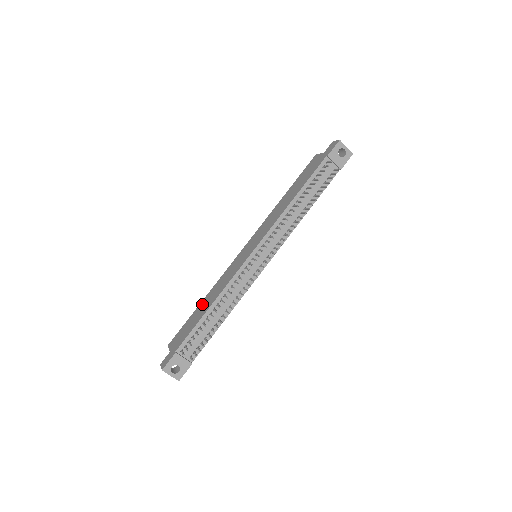
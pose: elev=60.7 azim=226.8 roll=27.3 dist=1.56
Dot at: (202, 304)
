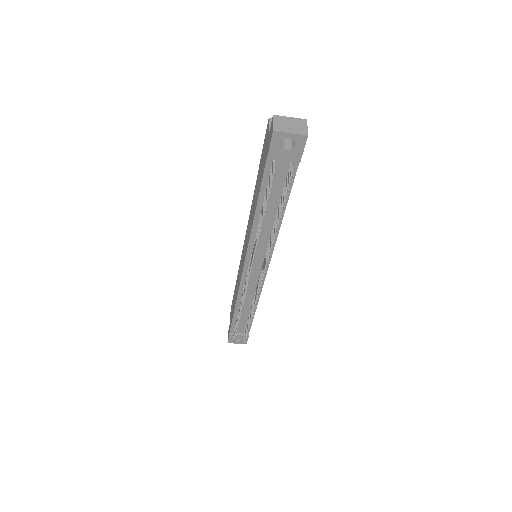
Dot at: (235, 289)
